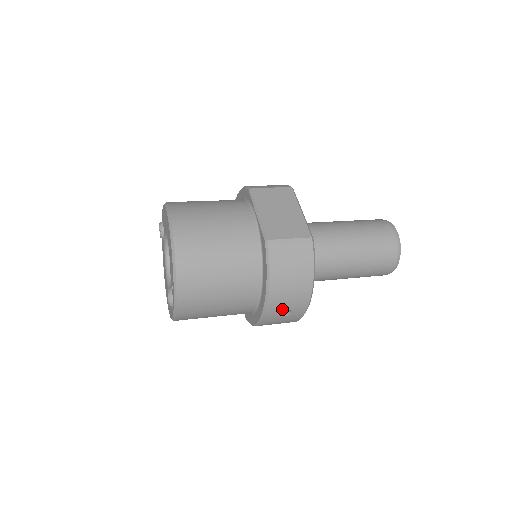
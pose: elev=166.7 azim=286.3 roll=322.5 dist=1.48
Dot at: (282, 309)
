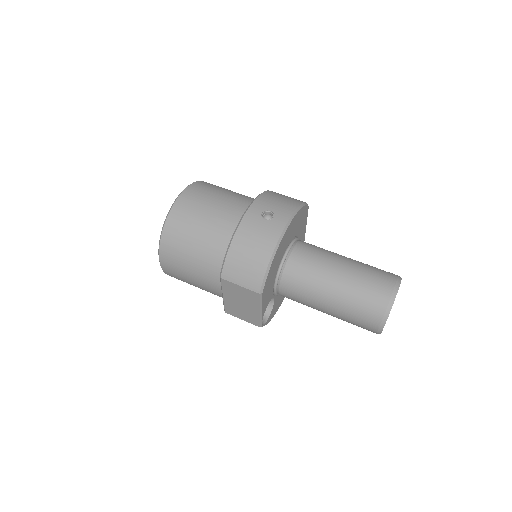
Dot at: occluded
